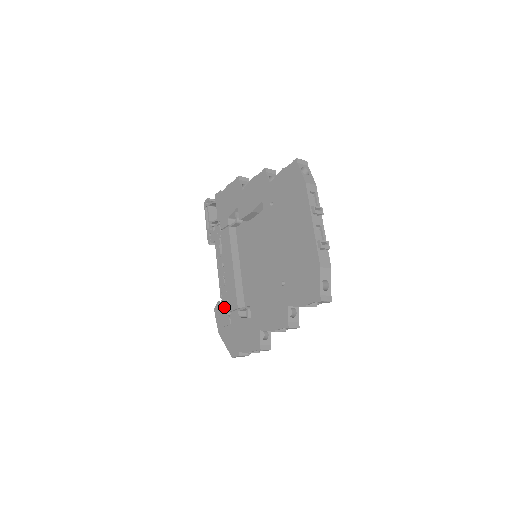
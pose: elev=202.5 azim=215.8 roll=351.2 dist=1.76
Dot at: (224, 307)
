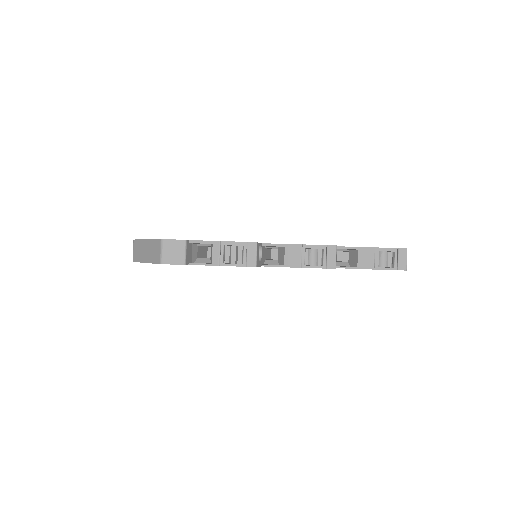
Dot at: occluded
